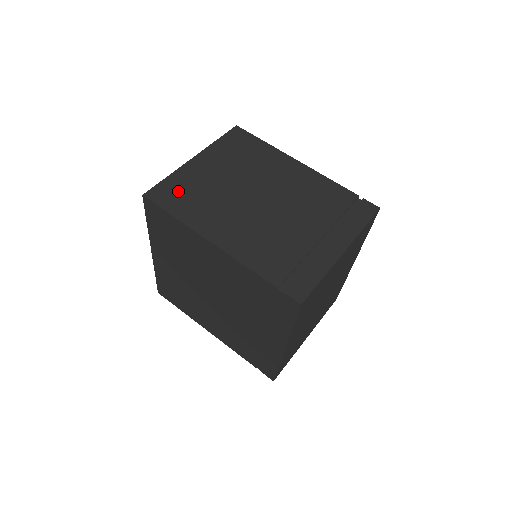
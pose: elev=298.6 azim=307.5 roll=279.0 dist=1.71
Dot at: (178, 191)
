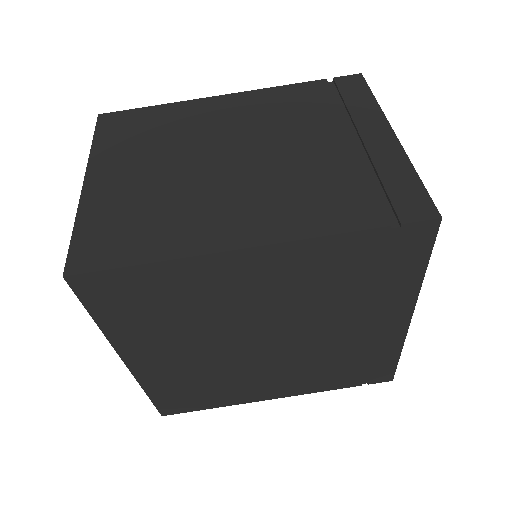
Dot at: (112, 230)
